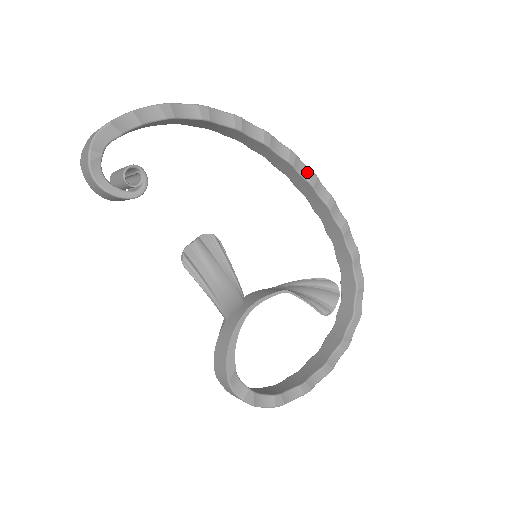
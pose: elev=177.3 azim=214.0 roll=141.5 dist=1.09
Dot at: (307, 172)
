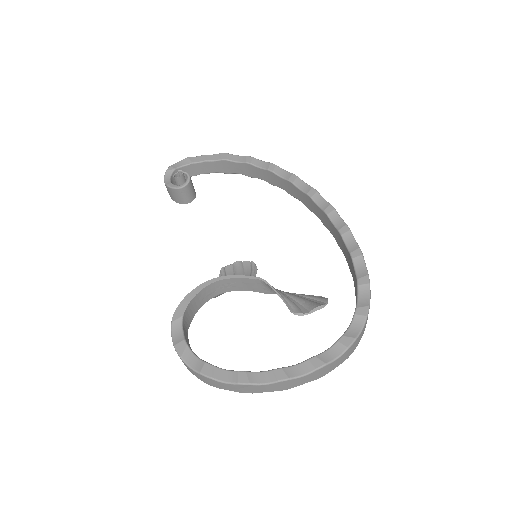
Dot at: (325, 204)
